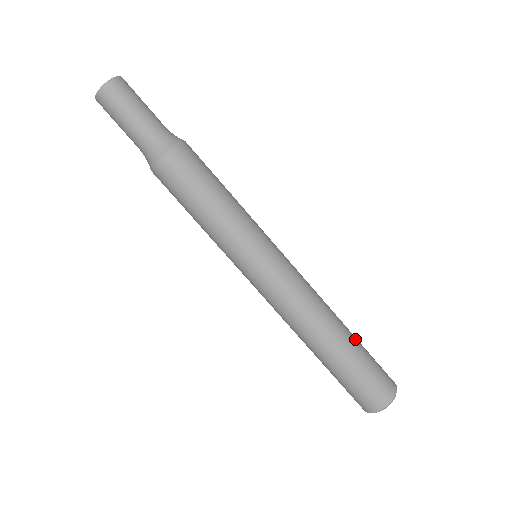
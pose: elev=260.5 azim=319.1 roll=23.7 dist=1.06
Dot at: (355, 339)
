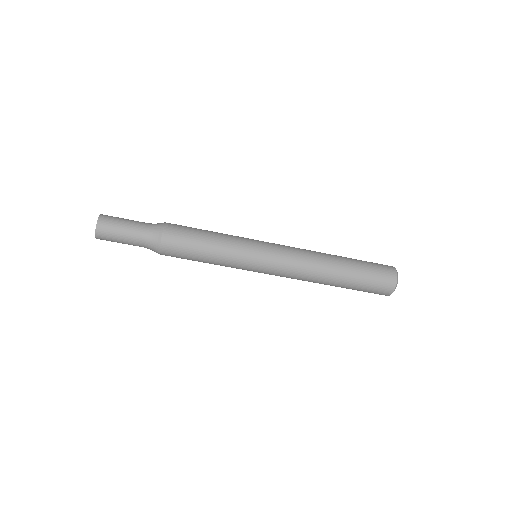
Dot at: (351, 271)
